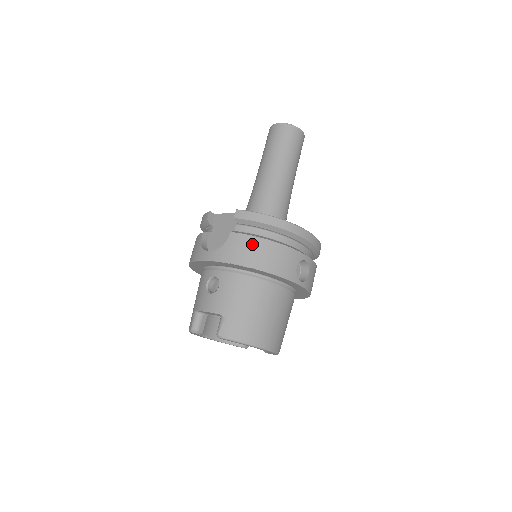
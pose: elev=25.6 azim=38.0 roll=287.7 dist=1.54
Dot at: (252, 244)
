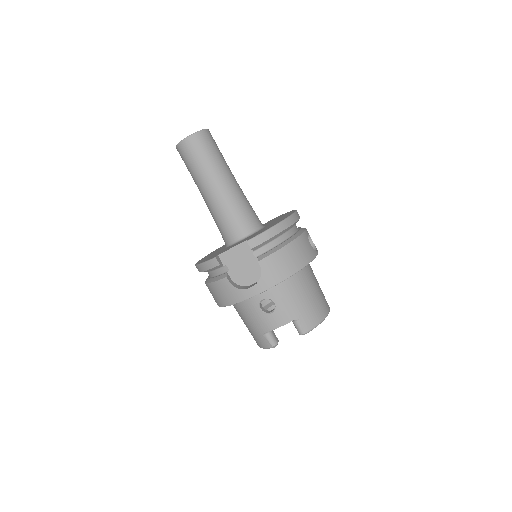
Dot at: (282, 257)
